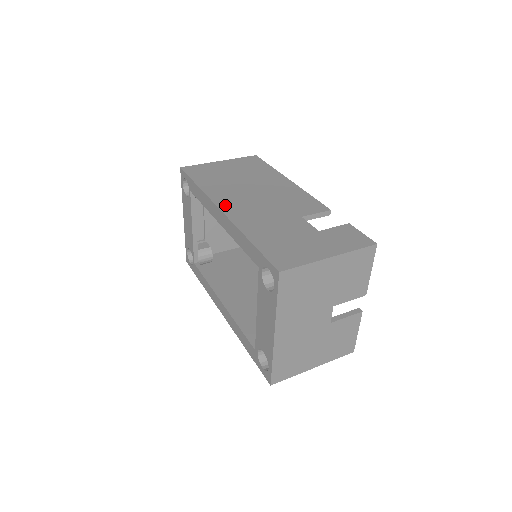
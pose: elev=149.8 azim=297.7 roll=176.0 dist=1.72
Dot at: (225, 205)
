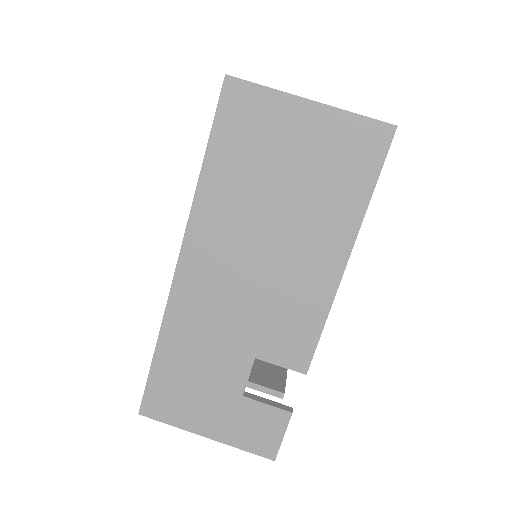
Dot at: (191, 258)
